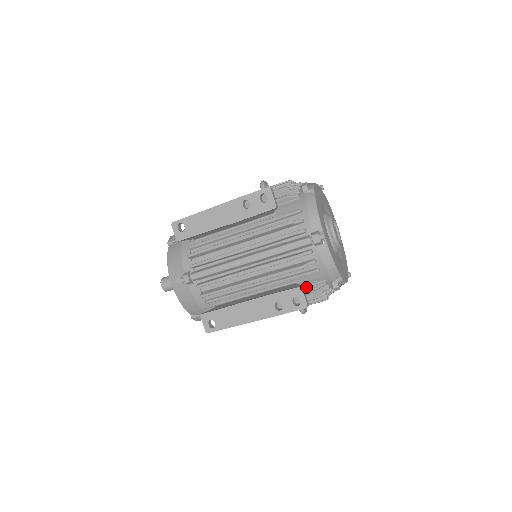
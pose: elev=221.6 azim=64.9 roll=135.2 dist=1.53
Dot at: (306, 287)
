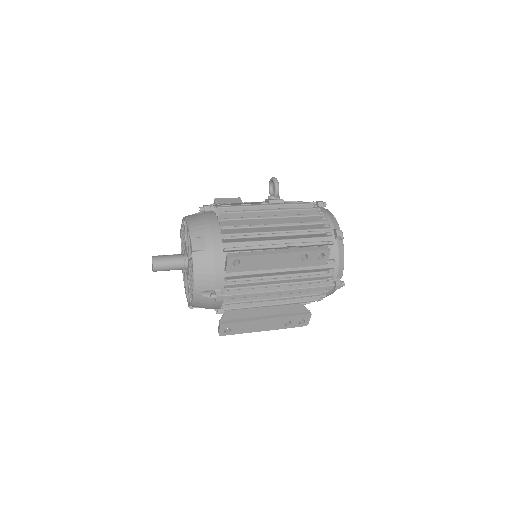
Dot at: occluded
